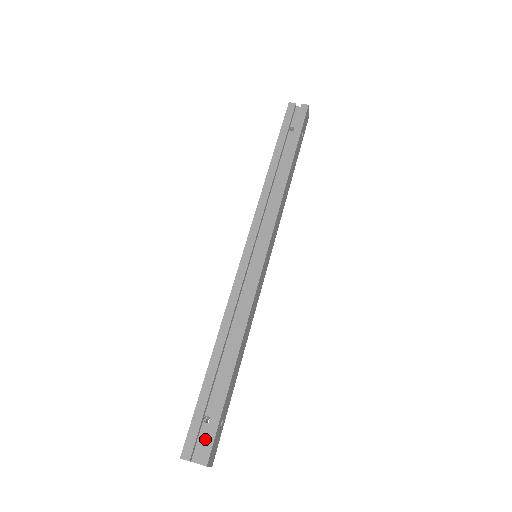
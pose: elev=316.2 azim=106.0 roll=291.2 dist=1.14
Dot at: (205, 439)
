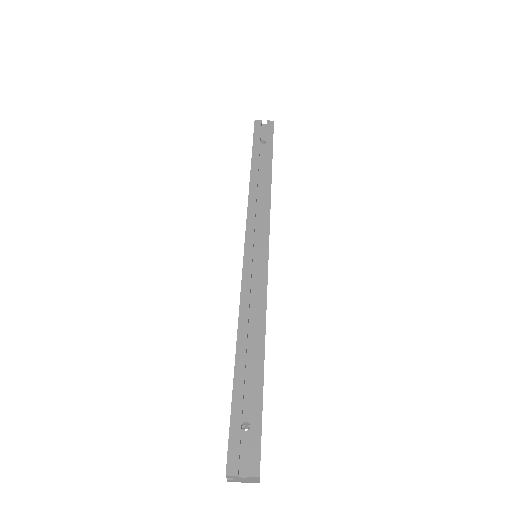
Dot at: (250, 447)
